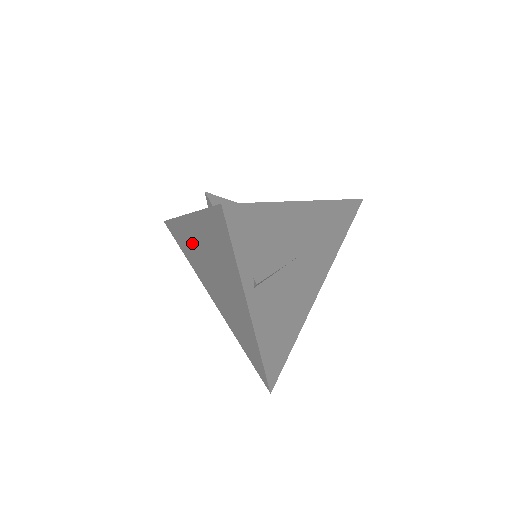
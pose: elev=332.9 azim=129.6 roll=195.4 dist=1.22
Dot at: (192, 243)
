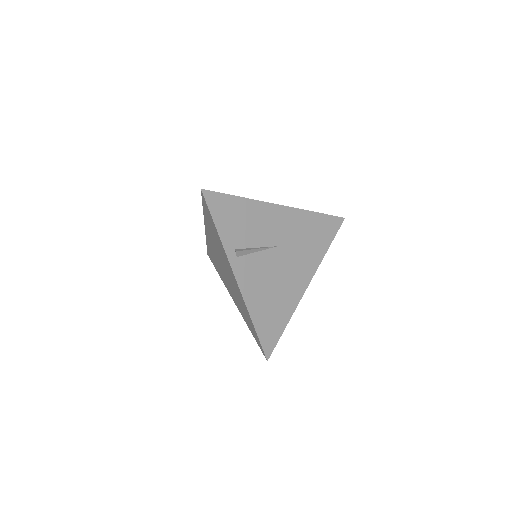
Dot at: (213, 252)
